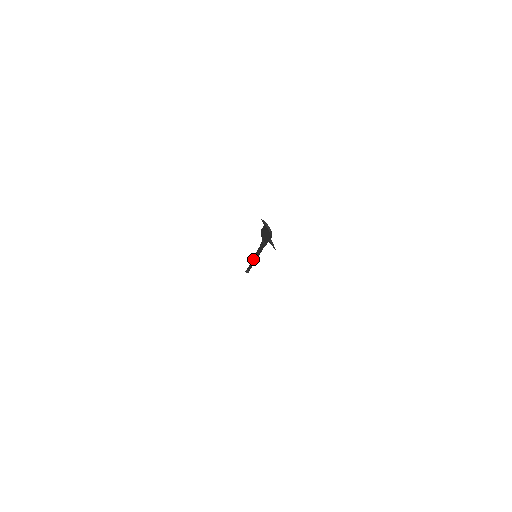
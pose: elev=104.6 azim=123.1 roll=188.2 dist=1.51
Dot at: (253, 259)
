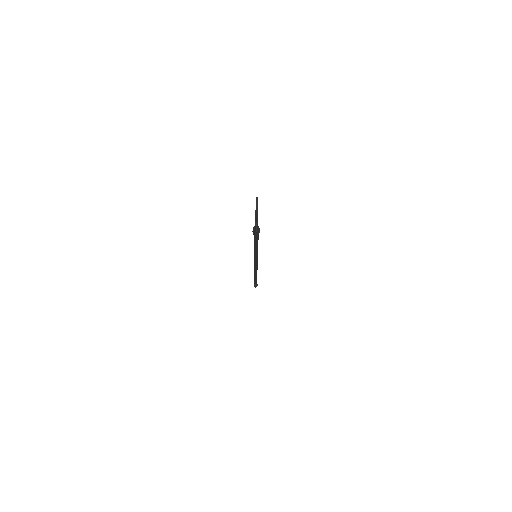
Dot at: occluded
